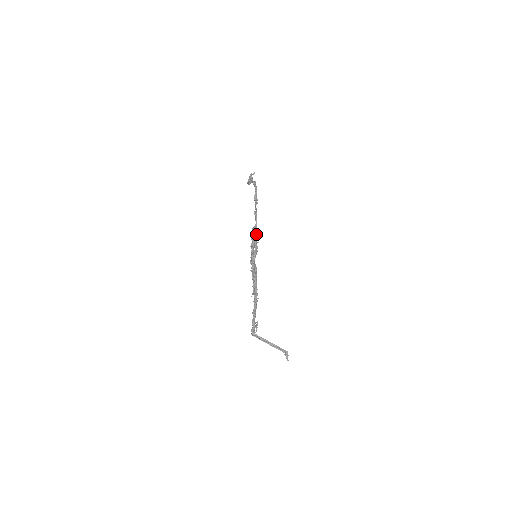
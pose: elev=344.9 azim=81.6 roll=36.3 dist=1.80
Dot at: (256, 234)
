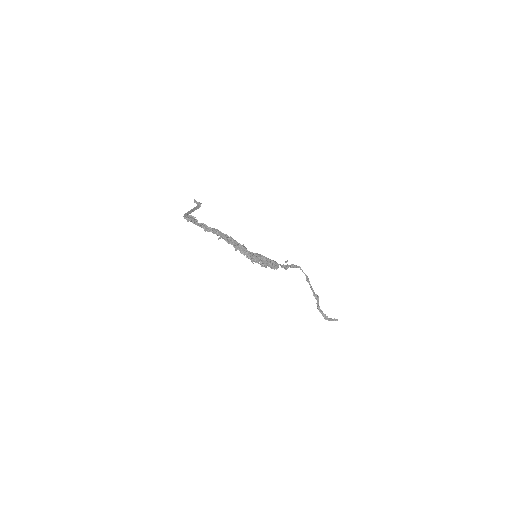
Dot at: (271, 260)
